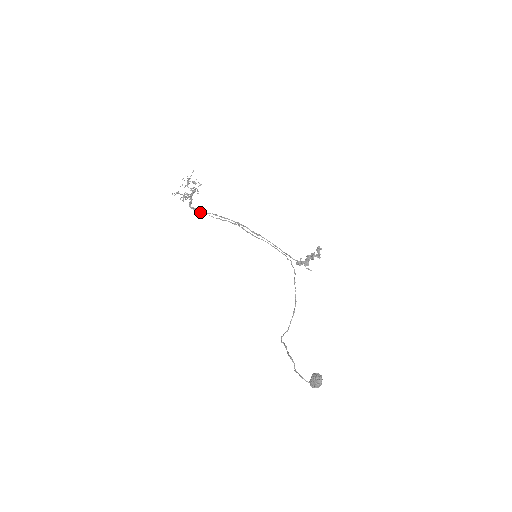
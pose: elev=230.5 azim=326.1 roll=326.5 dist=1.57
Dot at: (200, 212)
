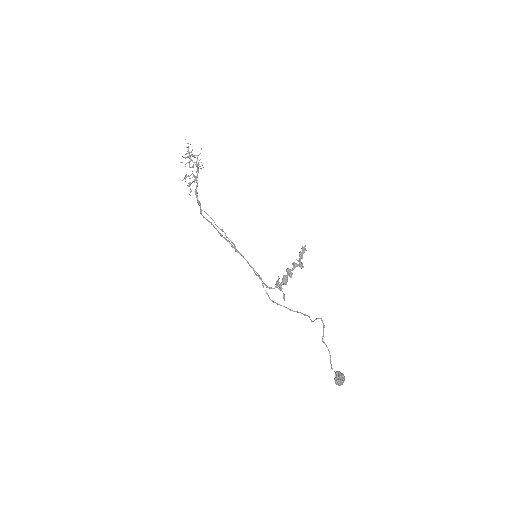
Dot at: (200, 211)
